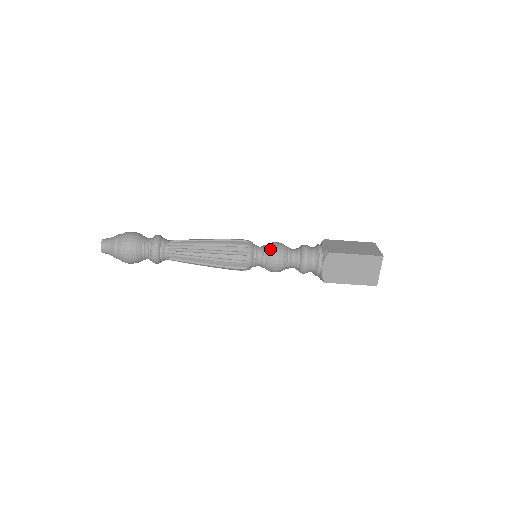
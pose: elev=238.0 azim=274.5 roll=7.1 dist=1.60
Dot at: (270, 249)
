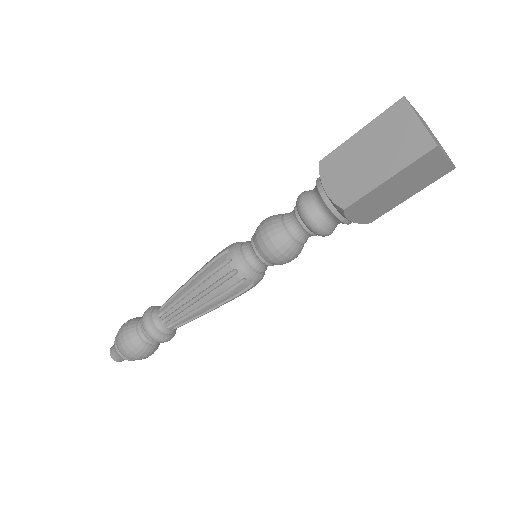
Dot at: (257, 227)
